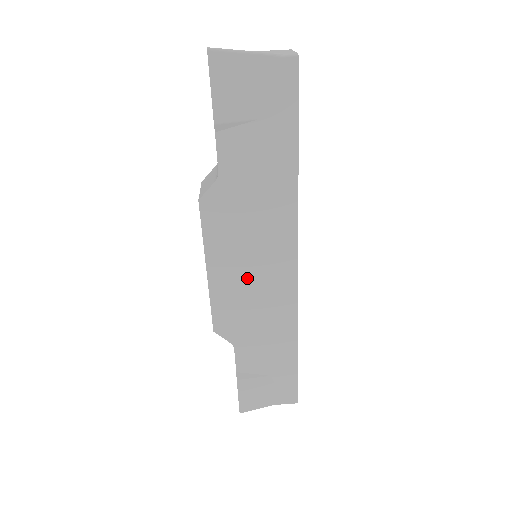
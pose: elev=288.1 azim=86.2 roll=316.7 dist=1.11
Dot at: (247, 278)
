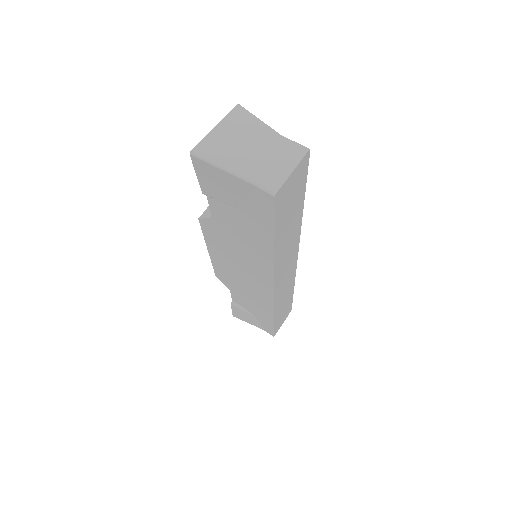
Dot at: (237, 272)
